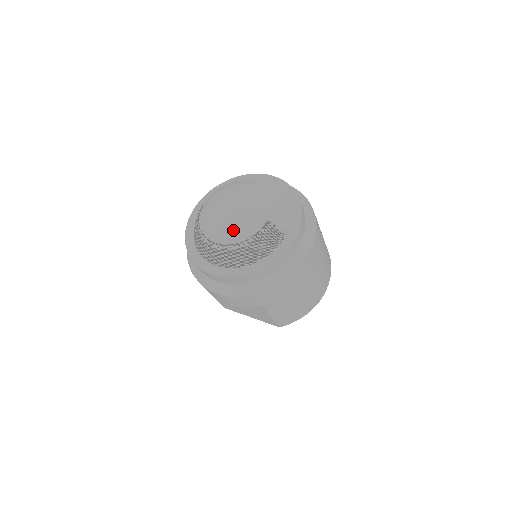
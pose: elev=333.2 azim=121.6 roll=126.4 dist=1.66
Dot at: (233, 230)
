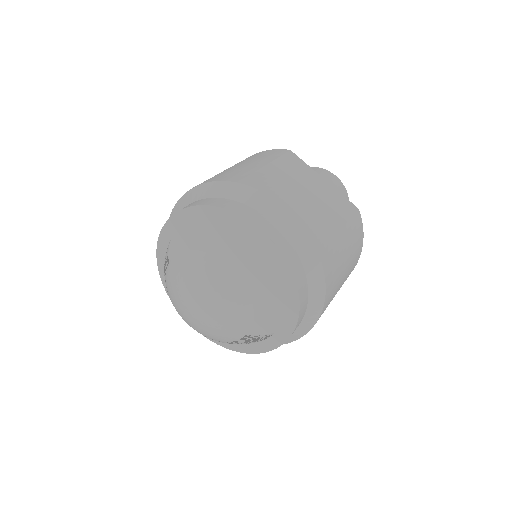
Dot at: (203, 333)
